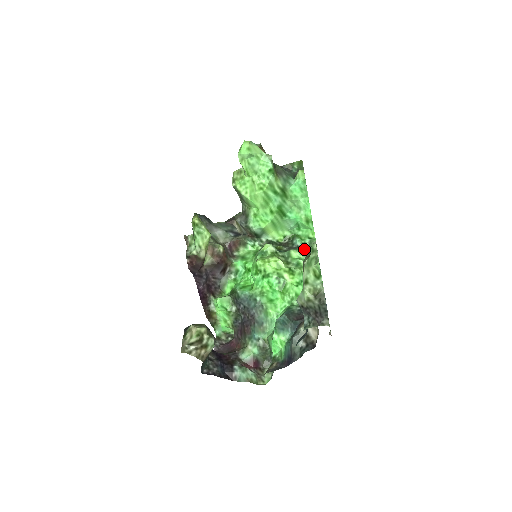
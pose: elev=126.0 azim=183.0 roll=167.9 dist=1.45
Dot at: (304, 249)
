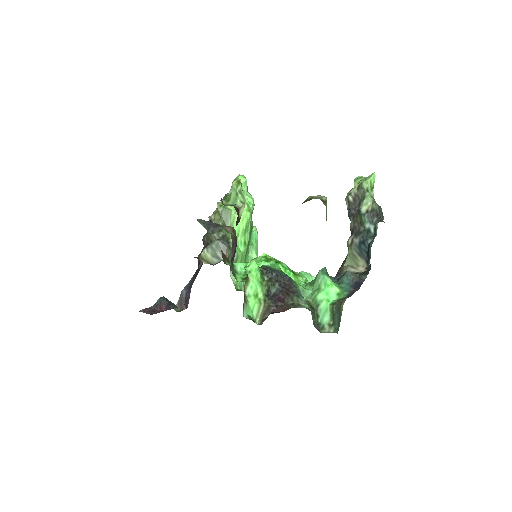
Dot at: occluded
